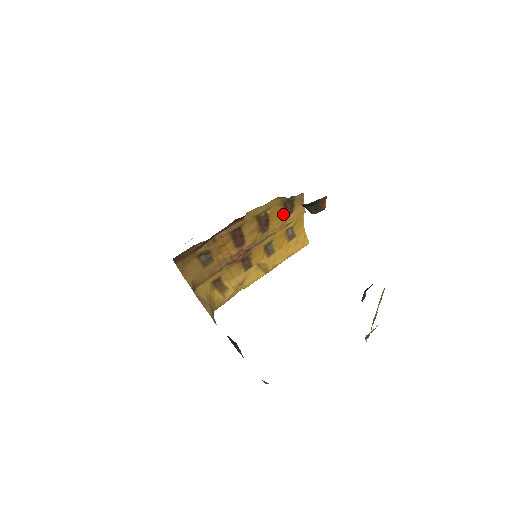
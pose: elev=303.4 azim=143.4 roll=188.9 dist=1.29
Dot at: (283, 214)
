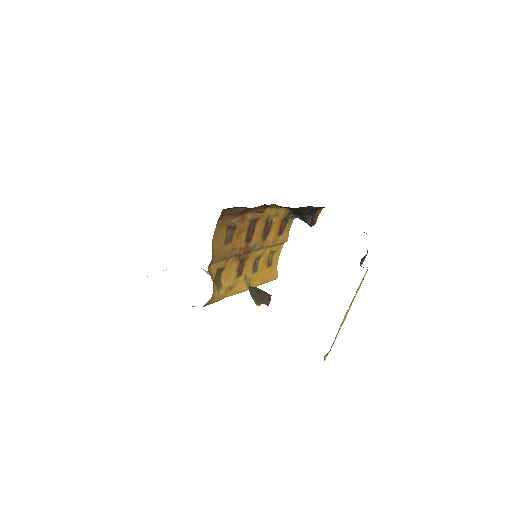
Dot at: (278, 231)
